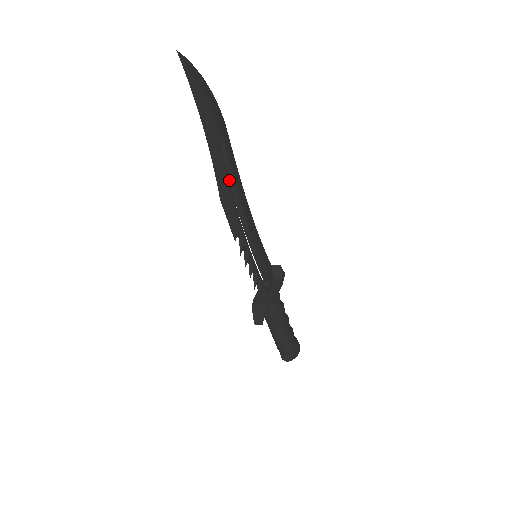
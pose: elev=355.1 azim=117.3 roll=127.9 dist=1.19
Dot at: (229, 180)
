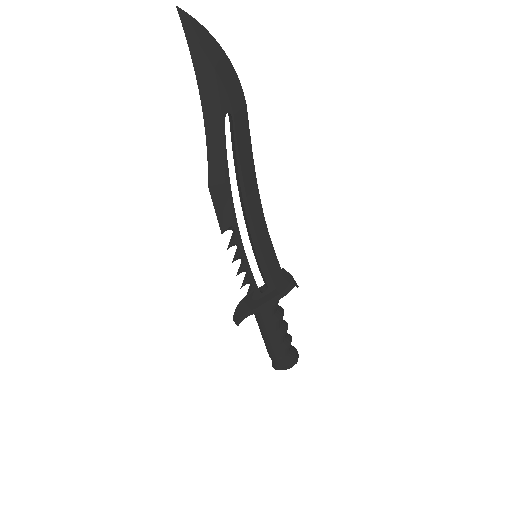
Dot at: (235, 168)
